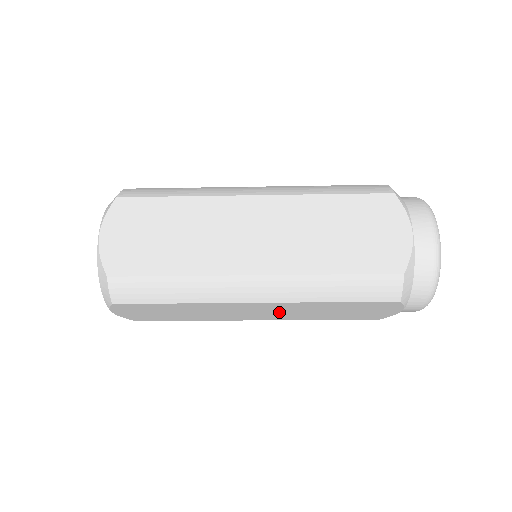
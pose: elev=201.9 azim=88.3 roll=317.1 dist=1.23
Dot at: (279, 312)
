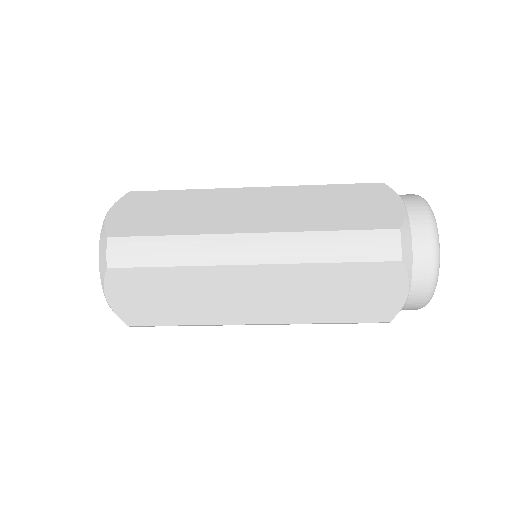
Dot at: occluded
